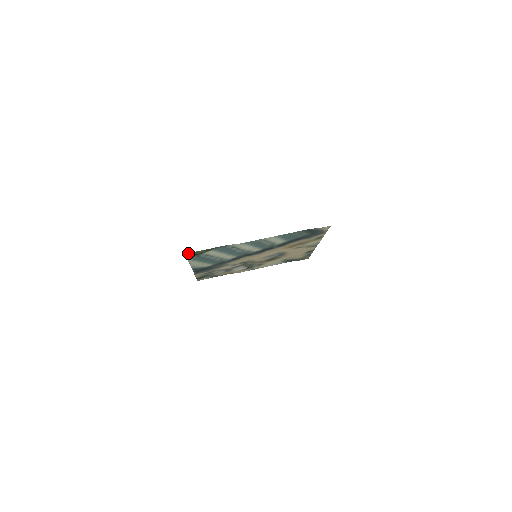
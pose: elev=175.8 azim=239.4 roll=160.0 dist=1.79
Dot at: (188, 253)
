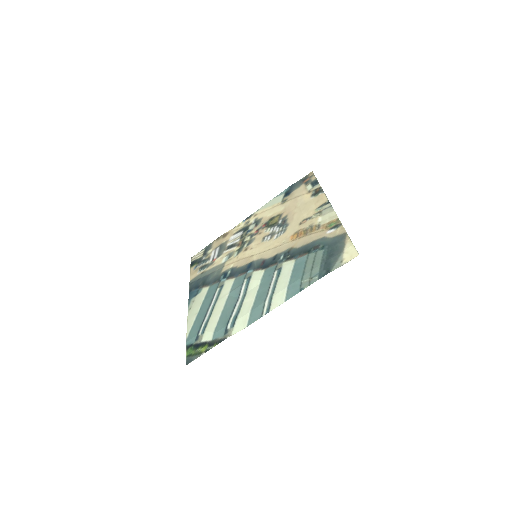
Dot at: (189, 362)
